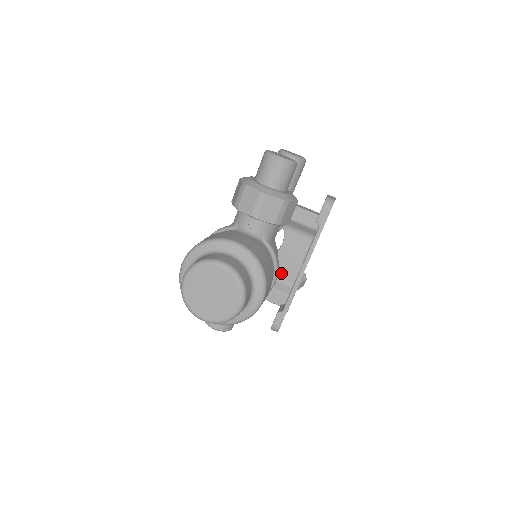
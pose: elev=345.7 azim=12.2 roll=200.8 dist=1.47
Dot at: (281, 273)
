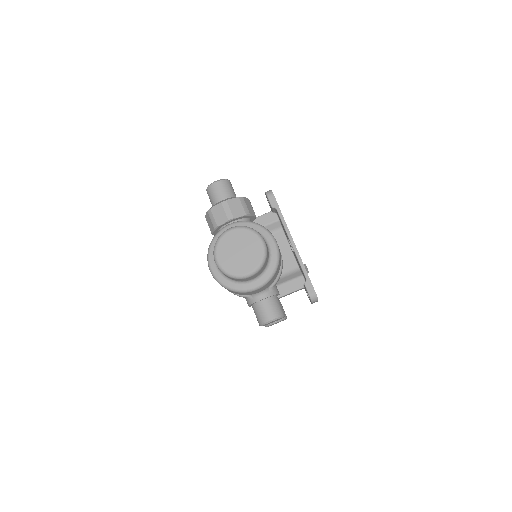
Dot at: (285, 269)
